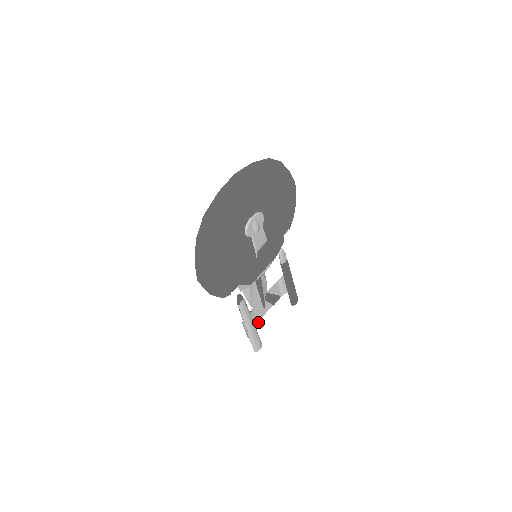
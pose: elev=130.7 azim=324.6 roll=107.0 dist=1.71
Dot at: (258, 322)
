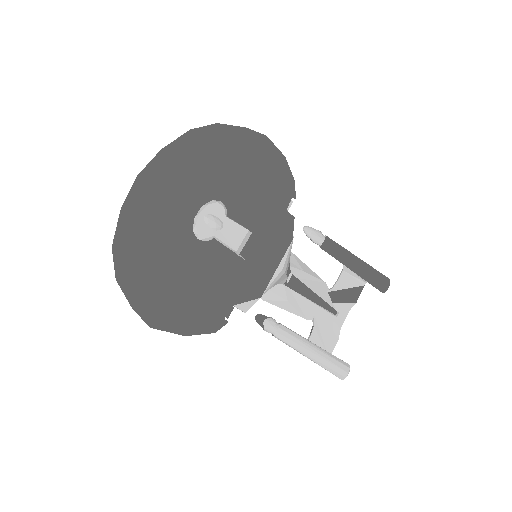
Dot at: (337, 335)
